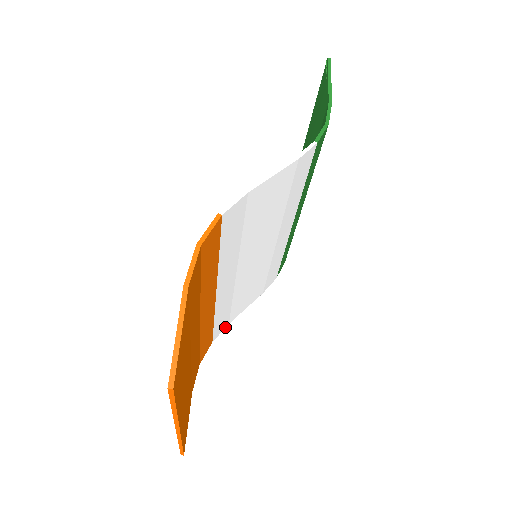
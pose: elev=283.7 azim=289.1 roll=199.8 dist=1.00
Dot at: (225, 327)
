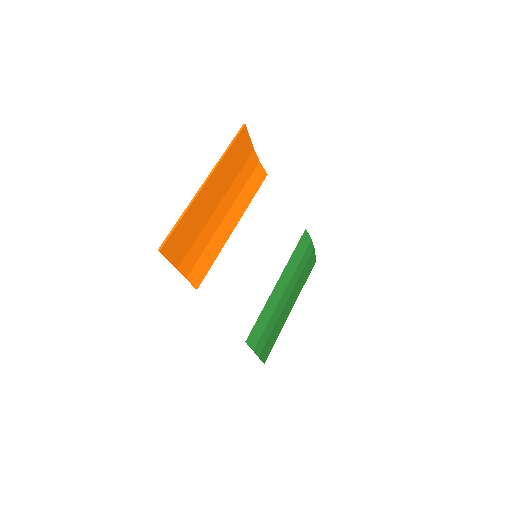
Dot at: (207, 299)
